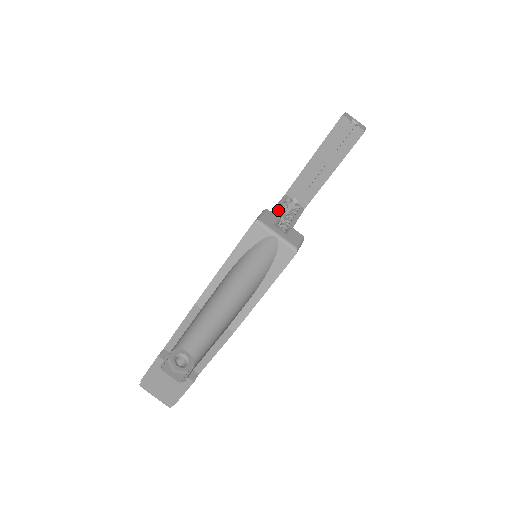
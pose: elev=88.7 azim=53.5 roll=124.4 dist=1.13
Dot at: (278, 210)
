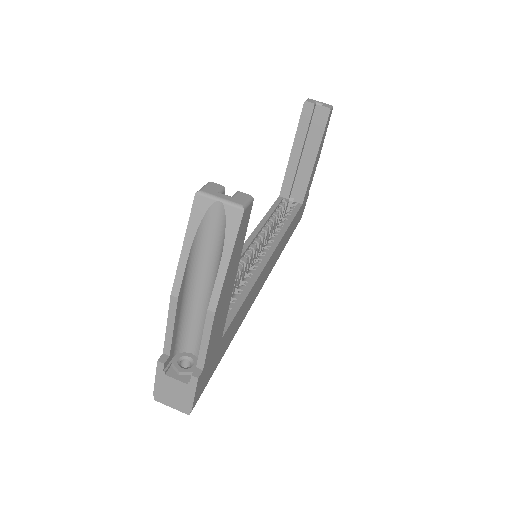
Dot at: (274, 212)
